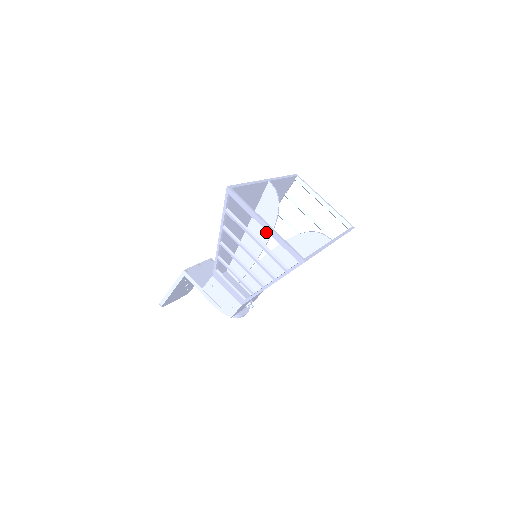
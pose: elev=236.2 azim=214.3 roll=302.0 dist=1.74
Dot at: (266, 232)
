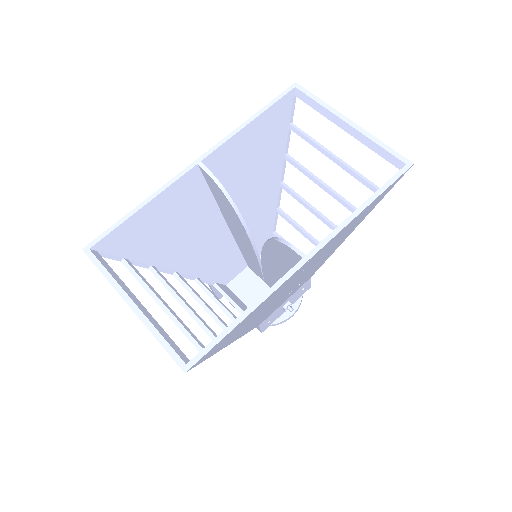
Dot at: (242, 231)
